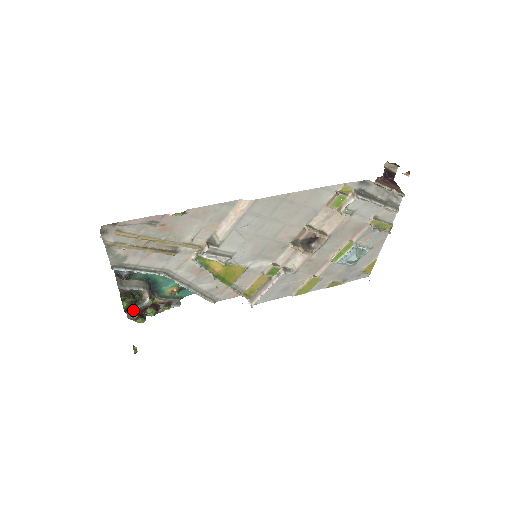
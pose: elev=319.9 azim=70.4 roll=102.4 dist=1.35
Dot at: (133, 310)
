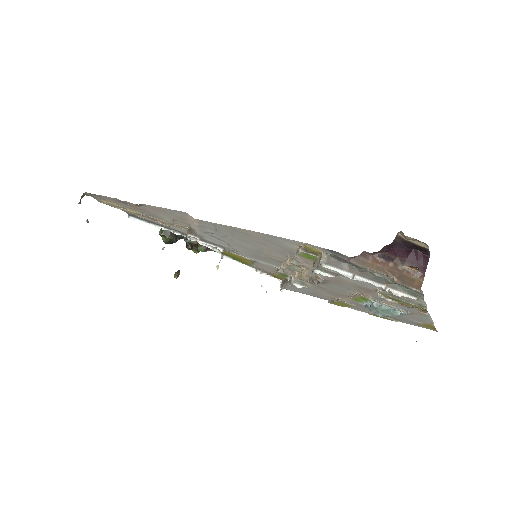
Dot at: (186, 241)
